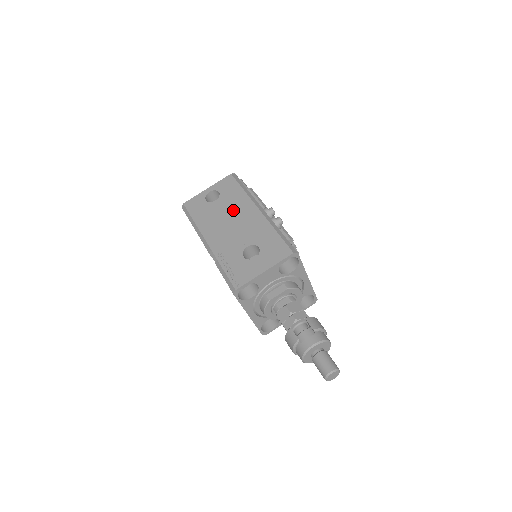
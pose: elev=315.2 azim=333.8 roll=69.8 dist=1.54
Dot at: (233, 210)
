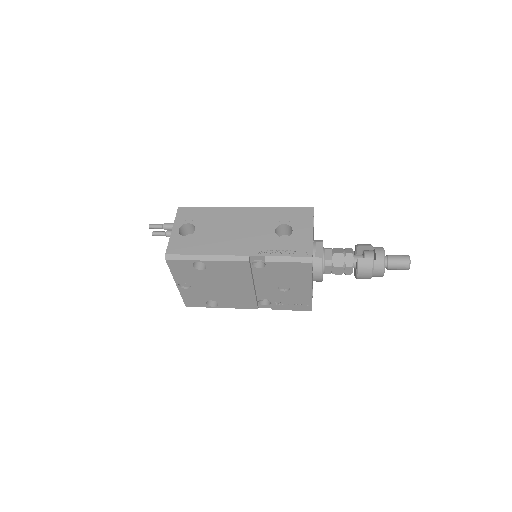
Dot at: (223, 223)
